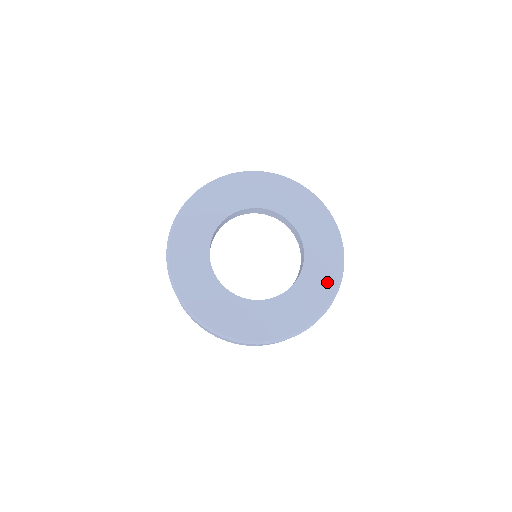
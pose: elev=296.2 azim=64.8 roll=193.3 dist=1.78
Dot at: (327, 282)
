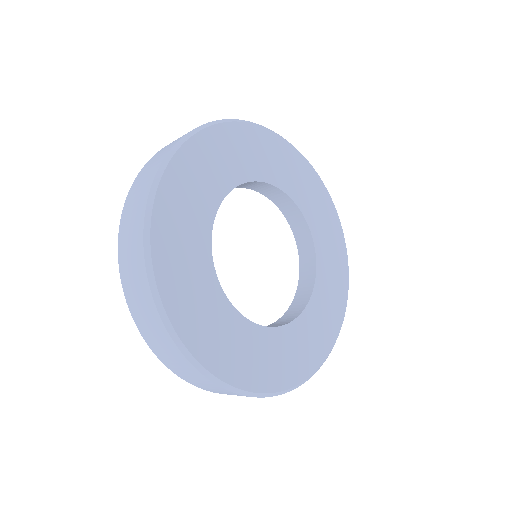
Dot at: (328, 212)
